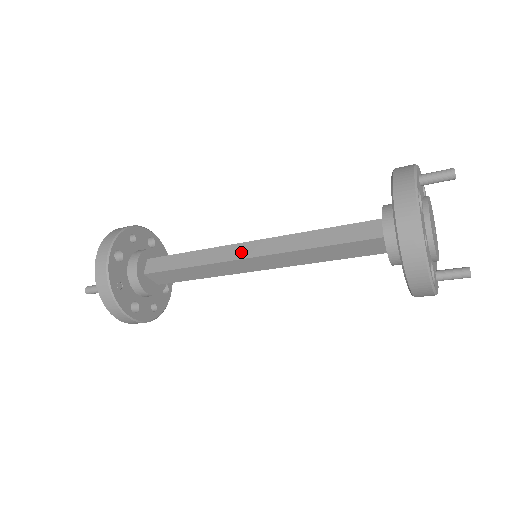
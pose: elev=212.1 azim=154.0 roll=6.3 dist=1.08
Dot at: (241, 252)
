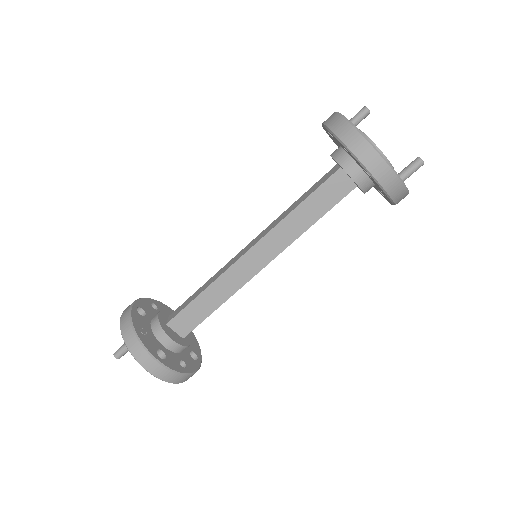
Dot at: (241, 254)
